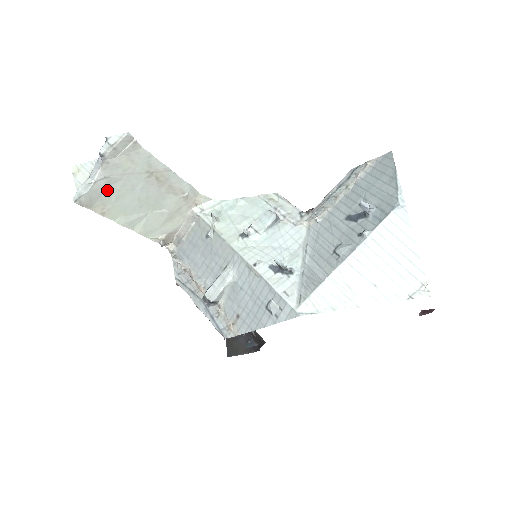
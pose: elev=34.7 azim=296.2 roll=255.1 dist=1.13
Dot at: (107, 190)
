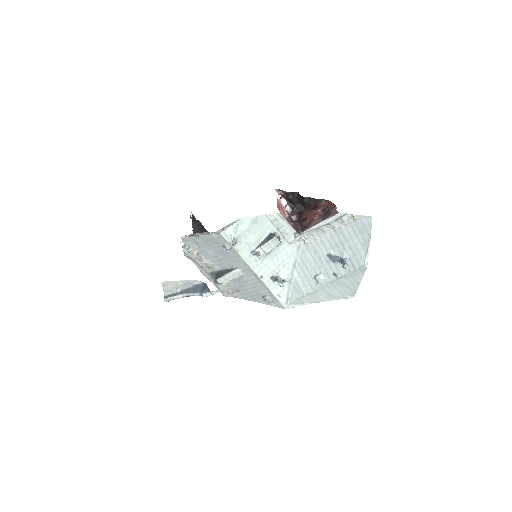
Dot at: occluded
